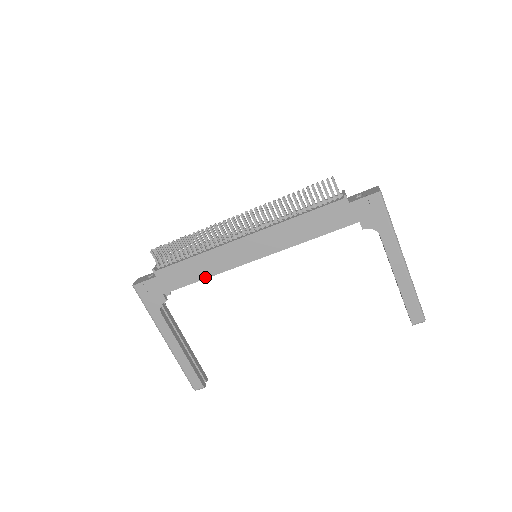
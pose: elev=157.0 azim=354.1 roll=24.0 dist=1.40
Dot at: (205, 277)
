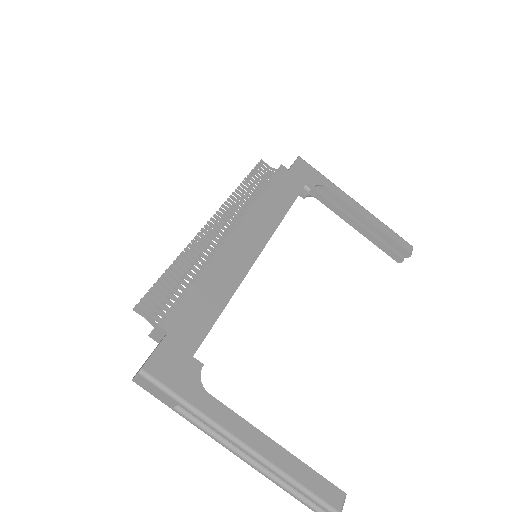
Dot at: (228, 298)
